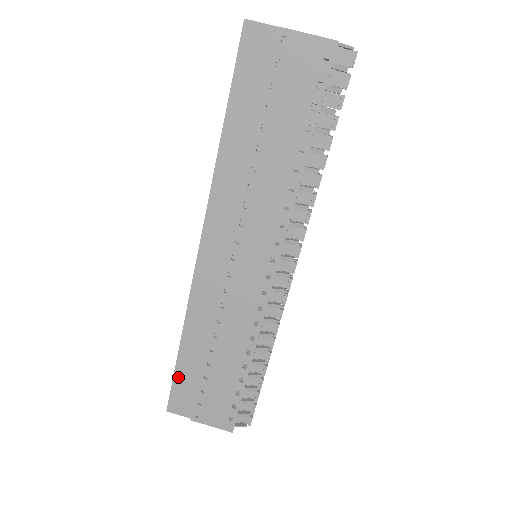
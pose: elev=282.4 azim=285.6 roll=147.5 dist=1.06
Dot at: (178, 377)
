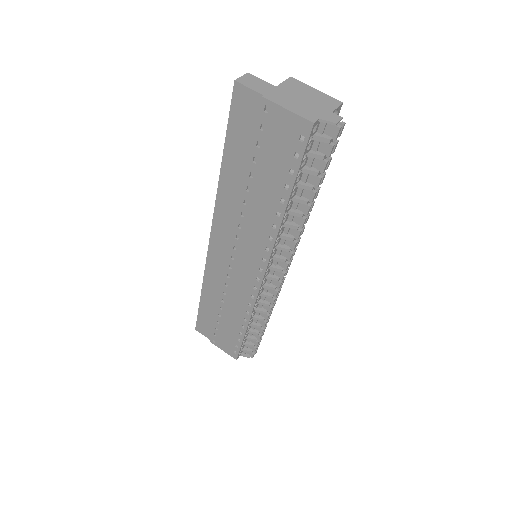
Dot at: (201, 314)
